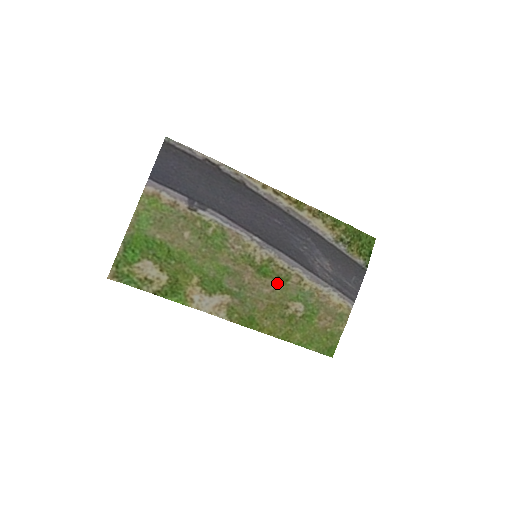
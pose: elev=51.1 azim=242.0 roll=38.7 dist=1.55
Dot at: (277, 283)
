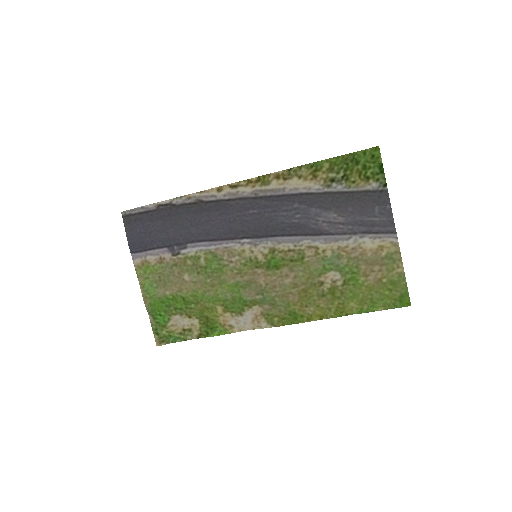
Dot at: (294, 267)
